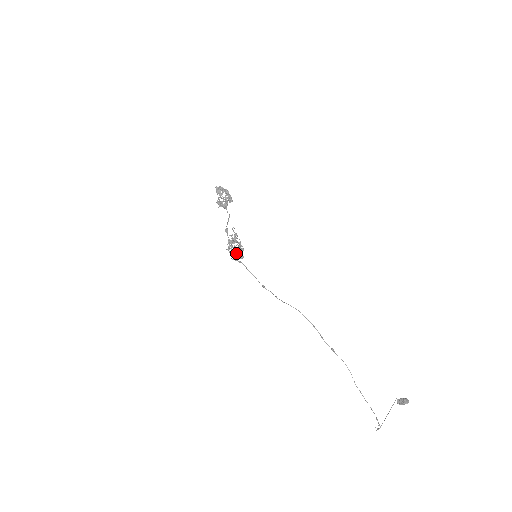
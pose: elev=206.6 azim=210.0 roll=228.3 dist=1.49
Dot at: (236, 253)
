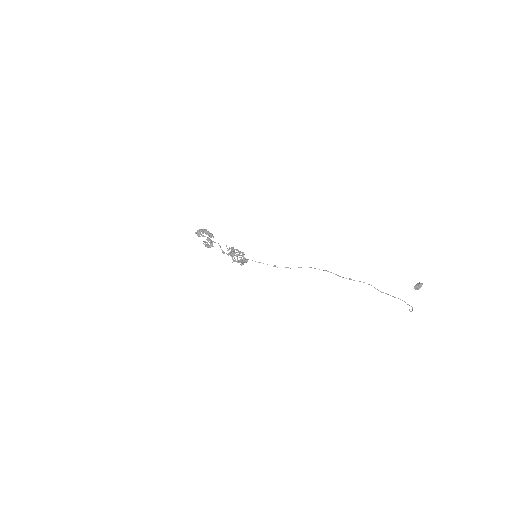
Dot at: (241, 261)
